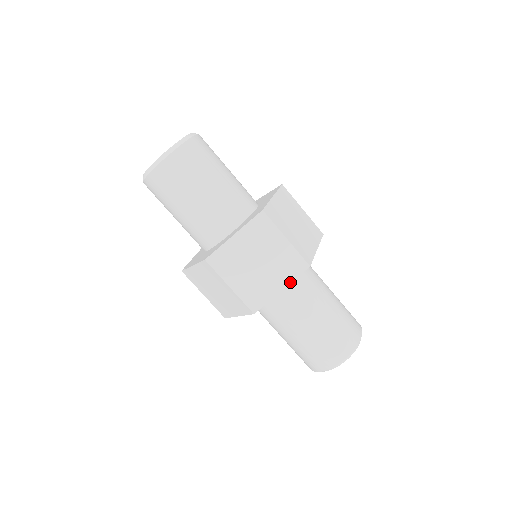
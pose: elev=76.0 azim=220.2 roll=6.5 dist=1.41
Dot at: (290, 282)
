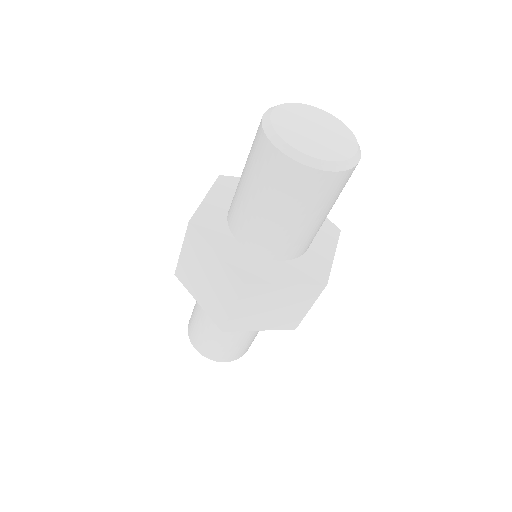
Dot at: occluded
